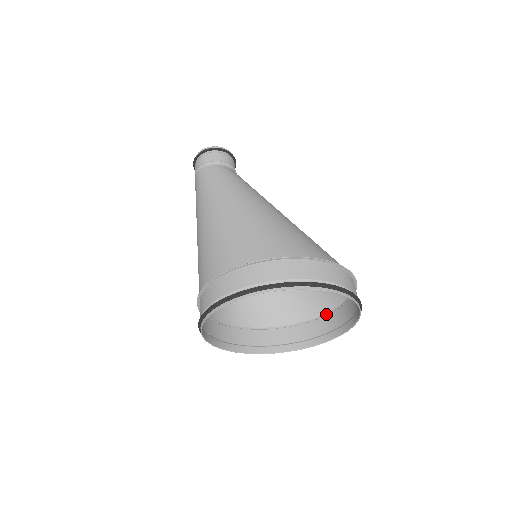
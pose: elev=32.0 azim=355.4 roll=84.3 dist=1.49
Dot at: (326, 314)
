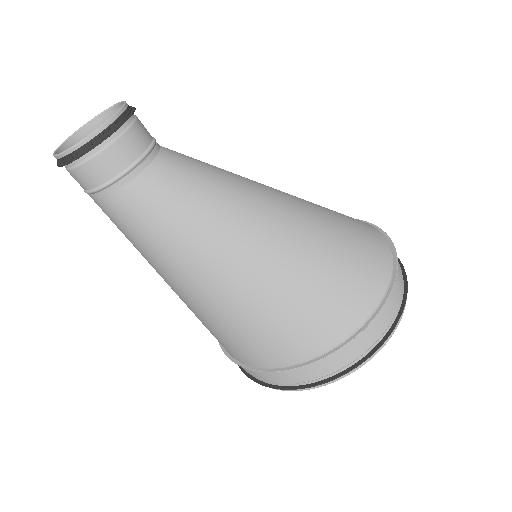
Dot at: occluded
